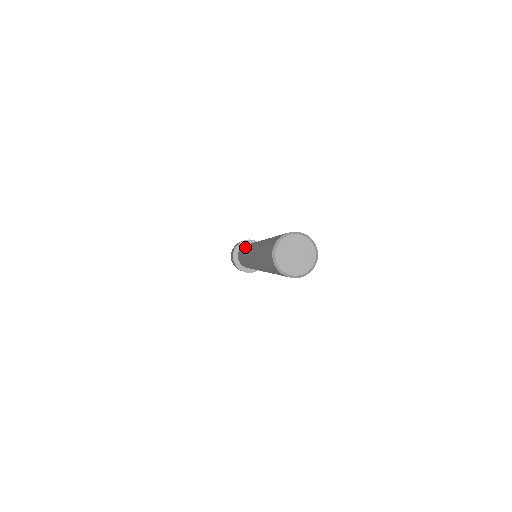
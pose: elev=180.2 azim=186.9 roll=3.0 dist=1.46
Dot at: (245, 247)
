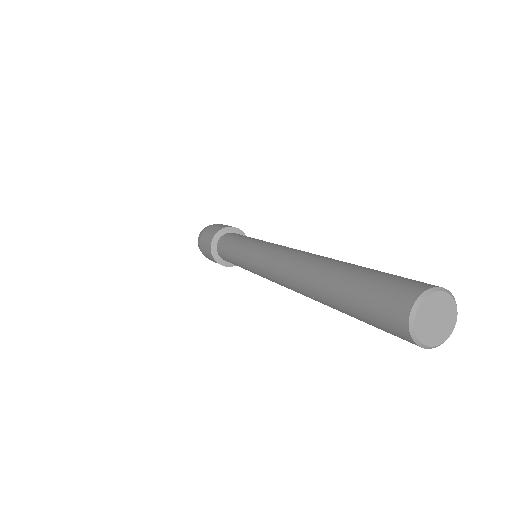
Dot at: (253, 239)
